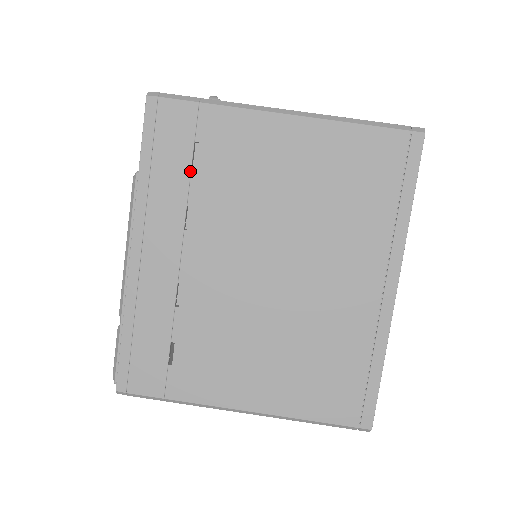
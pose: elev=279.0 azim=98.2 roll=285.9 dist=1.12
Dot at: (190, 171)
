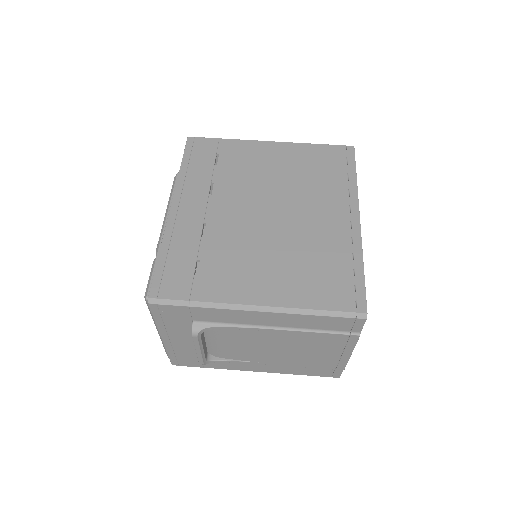
Dot at: (213, 167)
